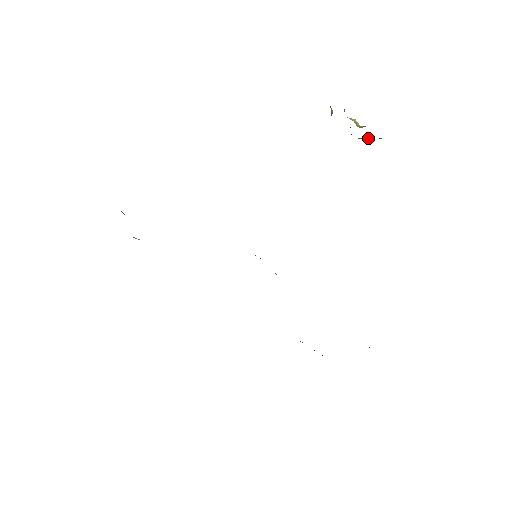
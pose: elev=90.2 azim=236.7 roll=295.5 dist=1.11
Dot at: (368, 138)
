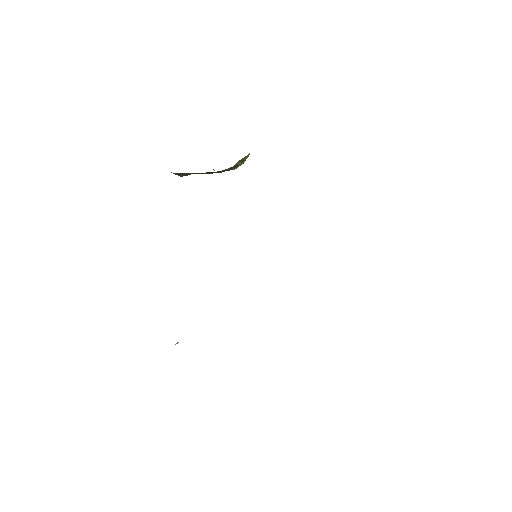
Dot at: (244, 161)
